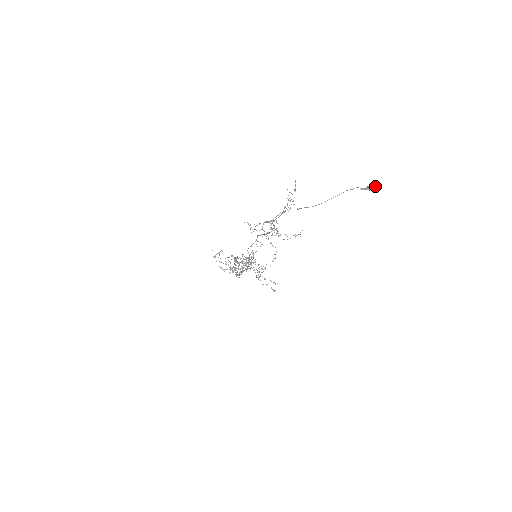
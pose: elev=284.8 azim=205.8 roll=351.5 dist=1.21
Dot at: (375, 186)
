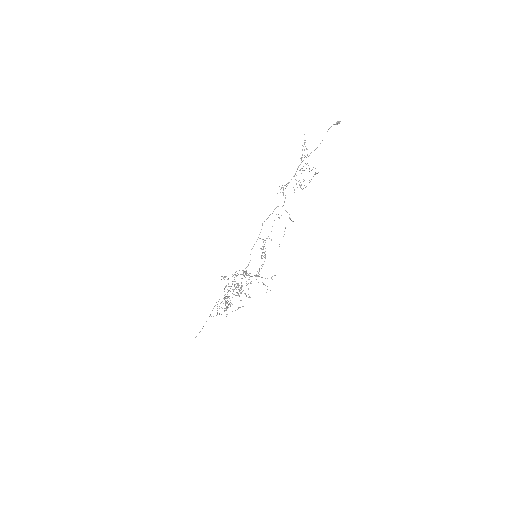
Dot at: (339, 121)
